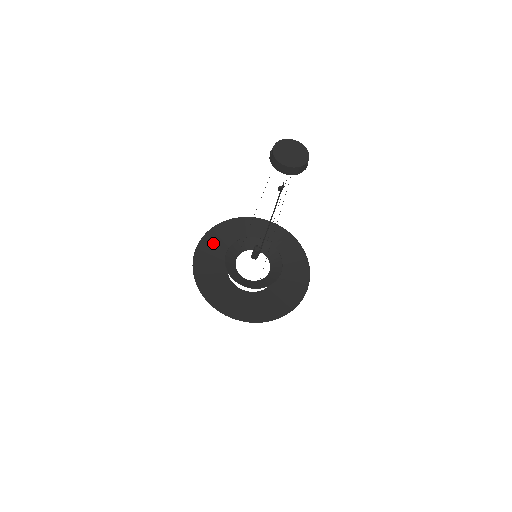
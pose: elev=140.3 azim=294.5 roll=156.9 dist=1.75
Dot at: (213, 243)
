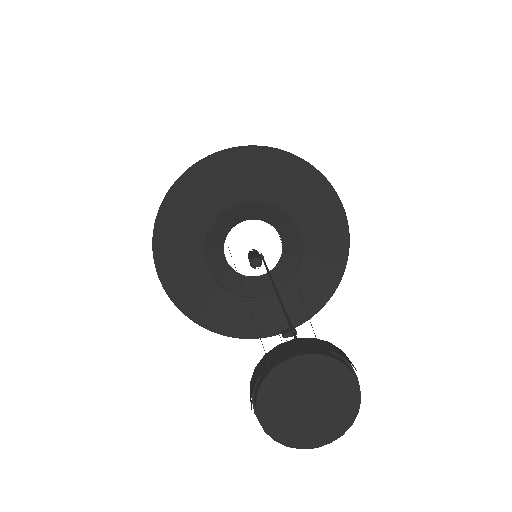
Dot at: (194, 192)
